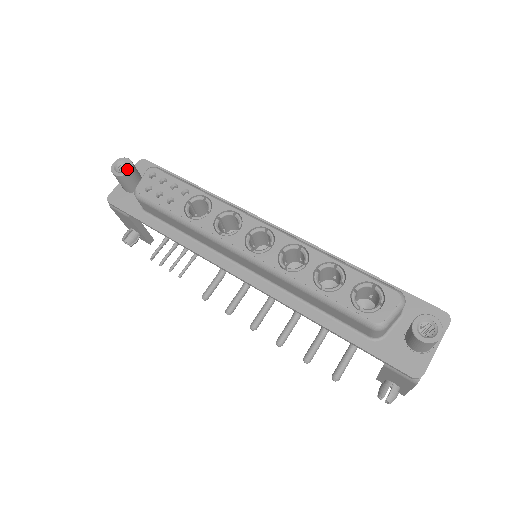
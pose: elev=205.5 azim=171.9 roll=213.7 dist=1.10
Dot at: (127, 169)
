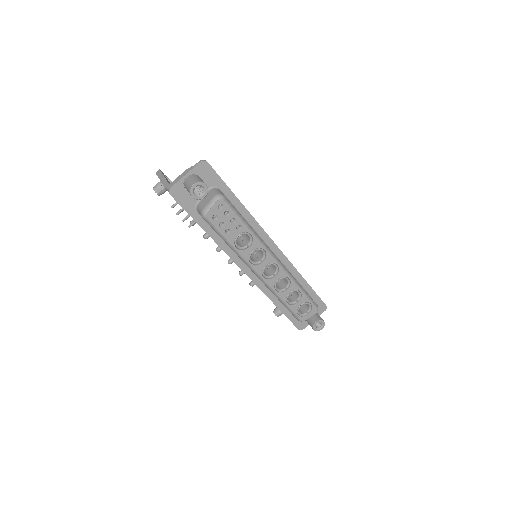
Dot at: (203, 195)
